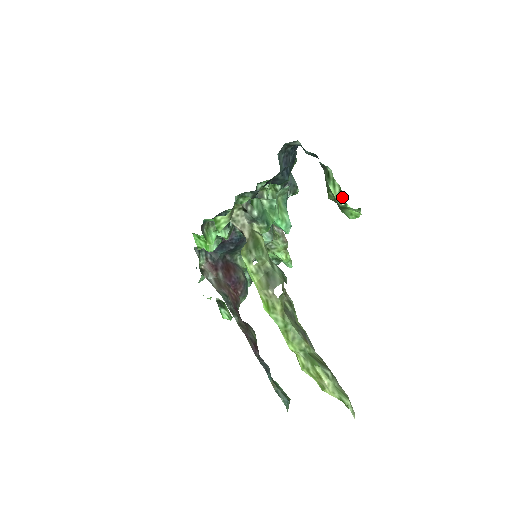
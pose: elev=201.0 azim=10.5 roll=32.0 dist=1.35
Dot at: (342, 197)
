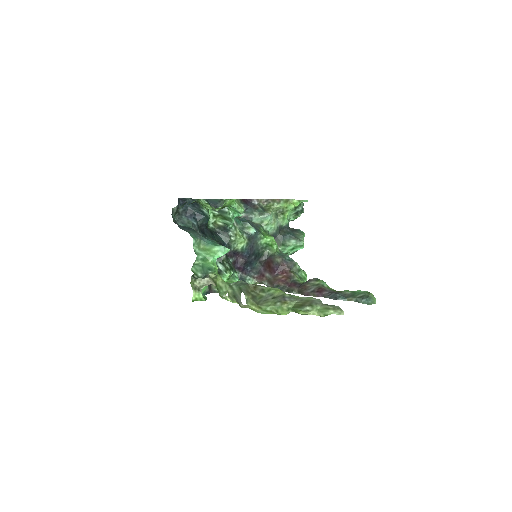
Dot at: (213, 208)
